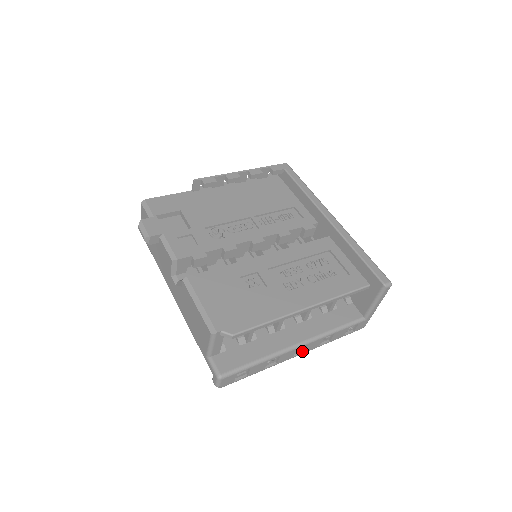
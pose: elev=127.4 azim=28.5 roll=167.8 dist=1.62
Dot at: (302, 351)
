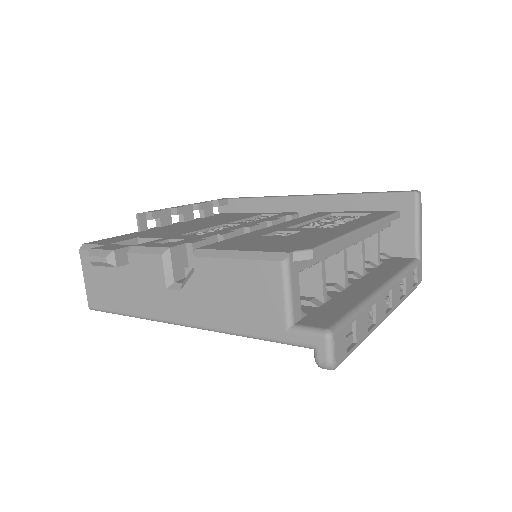
Dot at: (389, 308)
